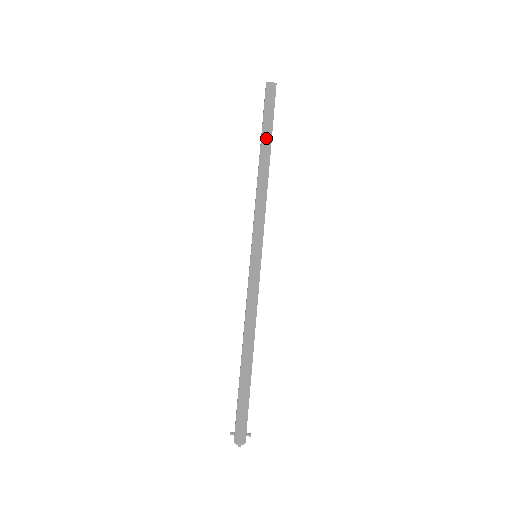
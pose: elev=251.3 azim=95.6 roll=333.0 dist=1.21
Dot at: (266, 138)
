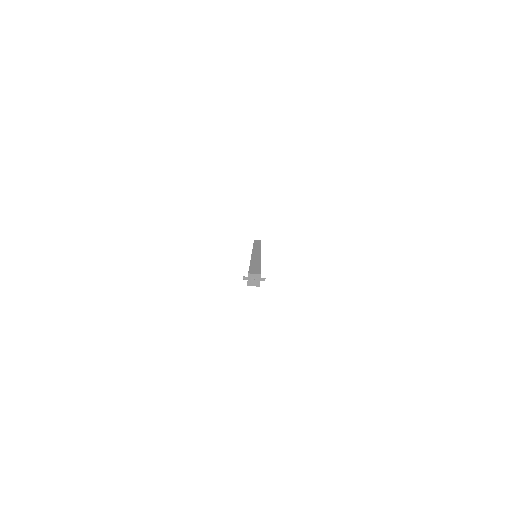
Dot at: (257, 243)
